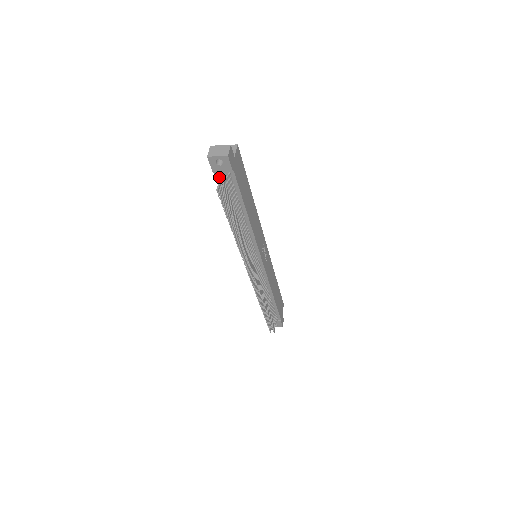
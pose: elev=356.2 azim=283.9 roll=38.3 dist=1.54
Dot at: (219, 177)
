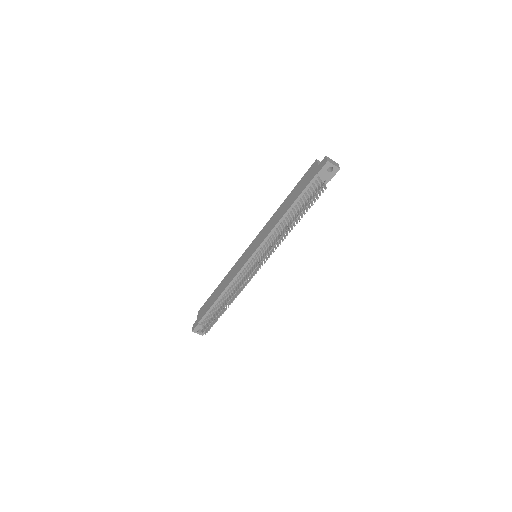
Dot at: (321, 179)
